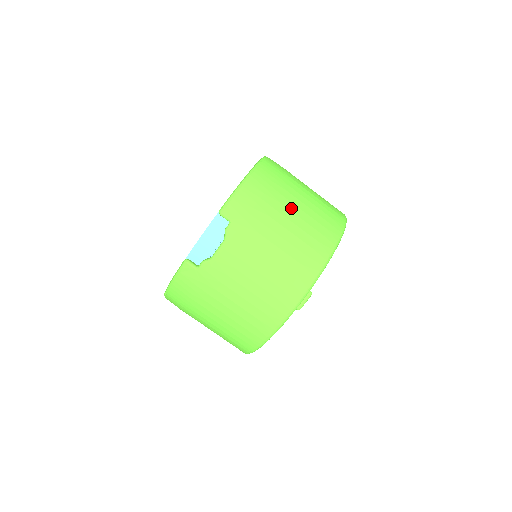
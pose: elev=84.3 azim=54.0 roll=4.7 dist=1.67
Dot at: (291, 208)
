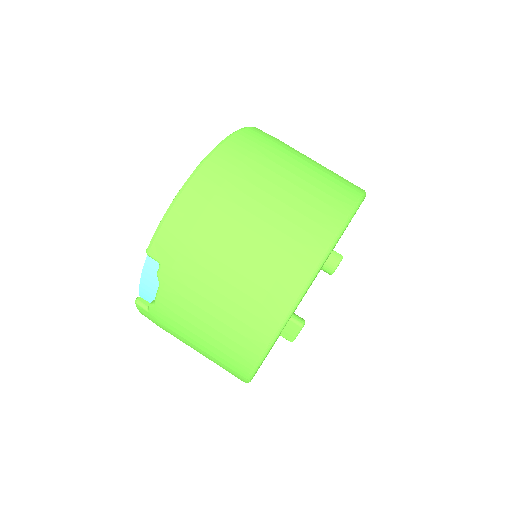
Dot at: (239, 234)
